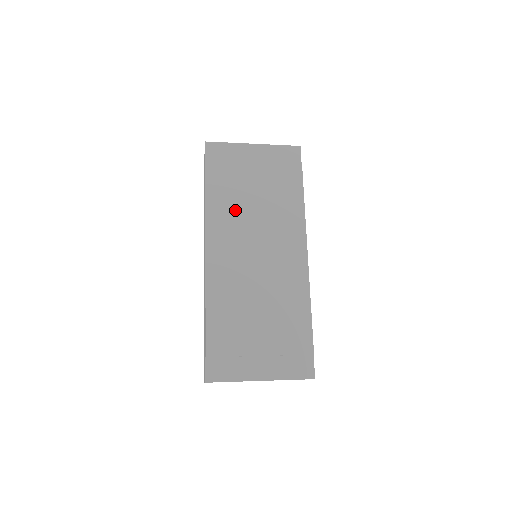
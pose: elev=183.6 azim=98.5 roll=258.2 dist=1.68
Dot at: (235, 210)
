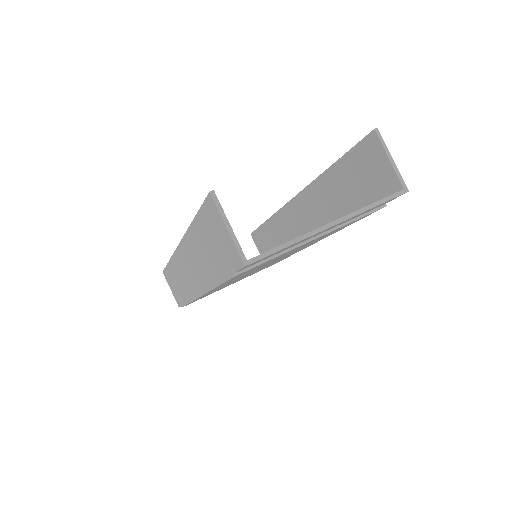
Dot at: occluded
